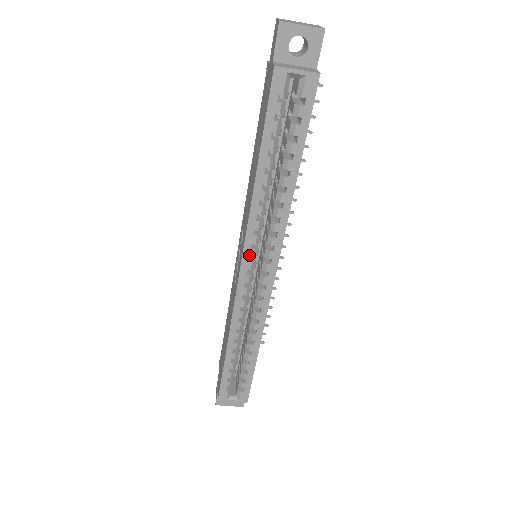
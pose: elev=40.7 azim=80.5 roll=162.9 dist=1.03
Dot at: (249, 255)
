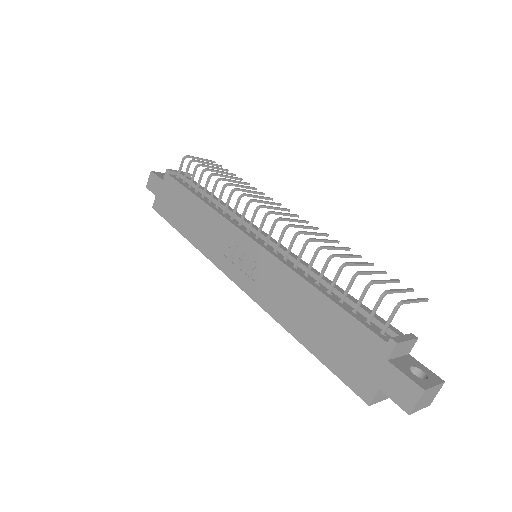
Dot at: occluded
